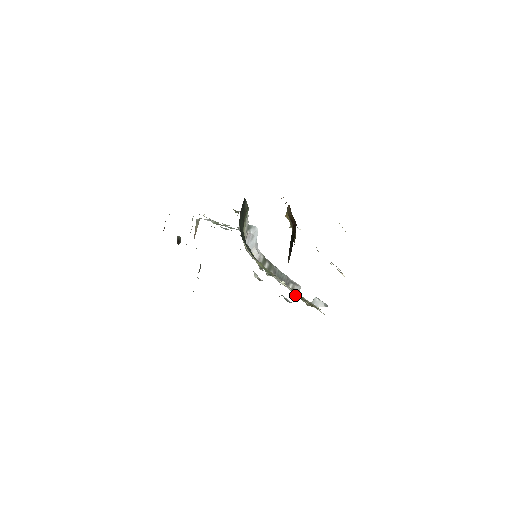
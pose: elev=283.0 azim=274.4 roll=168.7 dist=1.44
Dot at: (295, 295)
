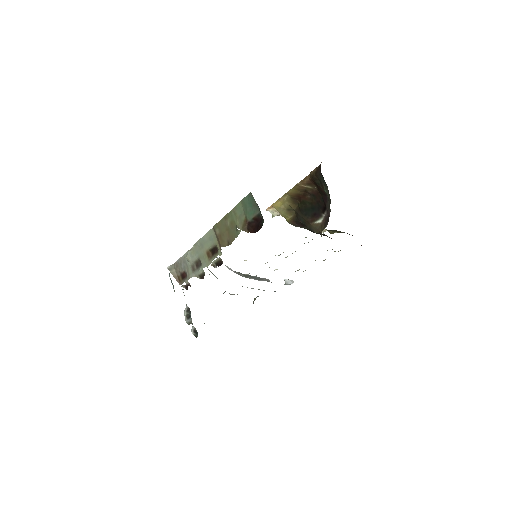
Dot at: occluded
